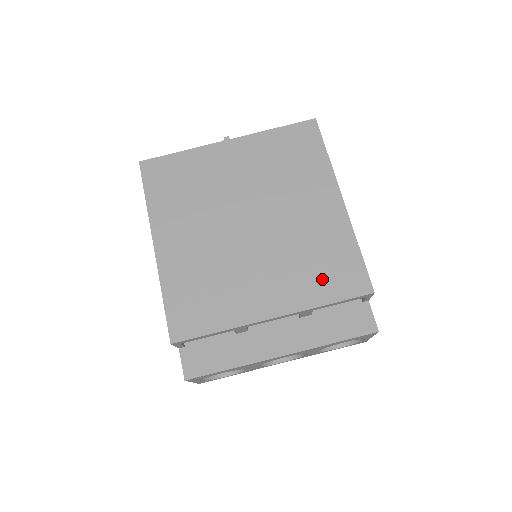
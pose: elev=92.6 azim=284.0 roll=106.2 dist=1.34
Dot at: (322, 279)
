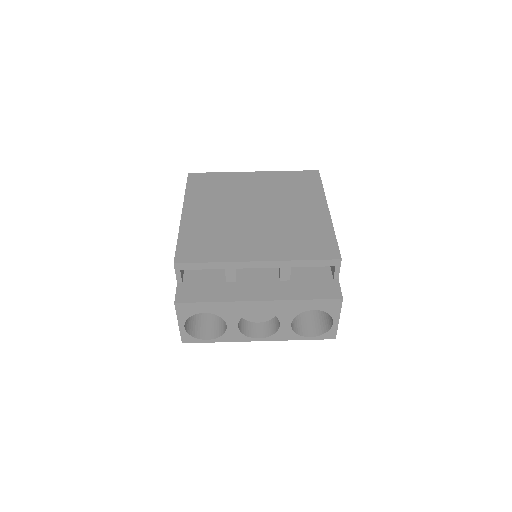
Dot at: (302, 246)
